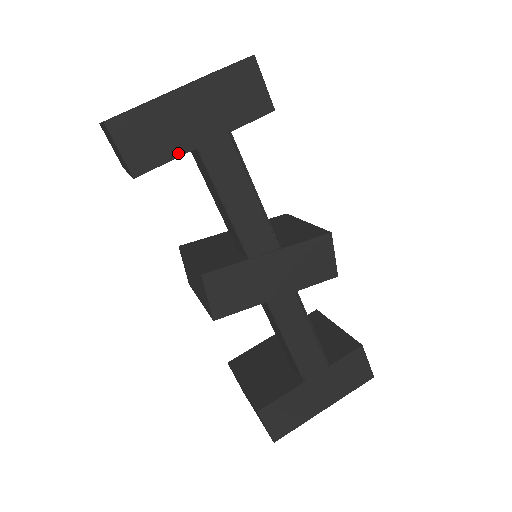
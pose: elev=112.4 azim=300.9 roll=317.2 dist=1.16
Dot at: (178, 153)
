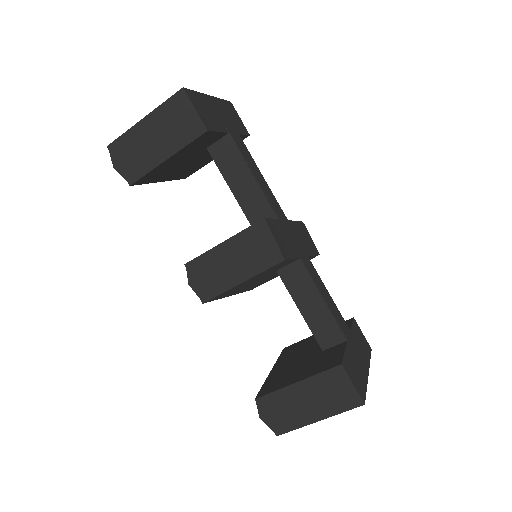
Dot at: (222, 130)
